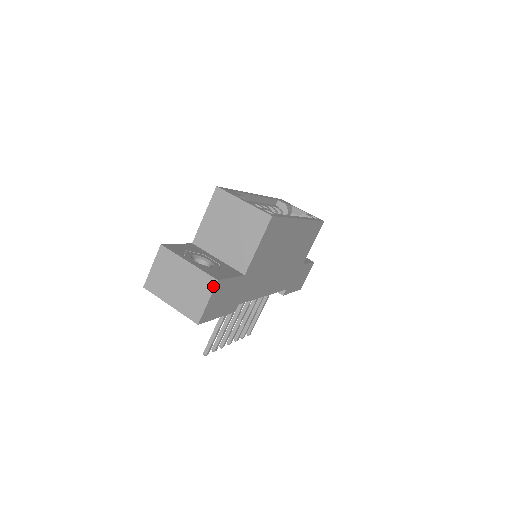
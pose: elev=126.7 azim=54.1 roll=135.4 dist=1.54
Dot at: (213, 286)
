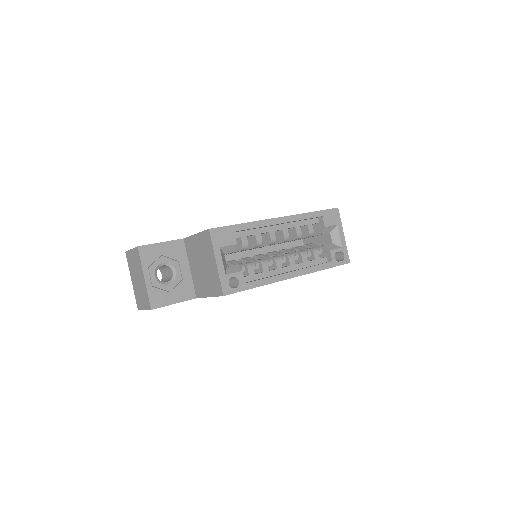
Dot at: (148, 308)
